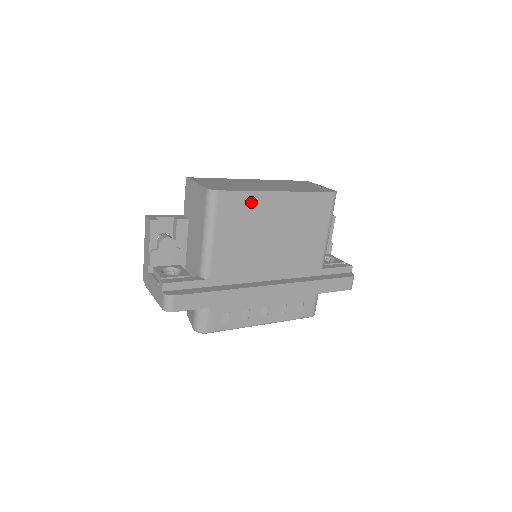
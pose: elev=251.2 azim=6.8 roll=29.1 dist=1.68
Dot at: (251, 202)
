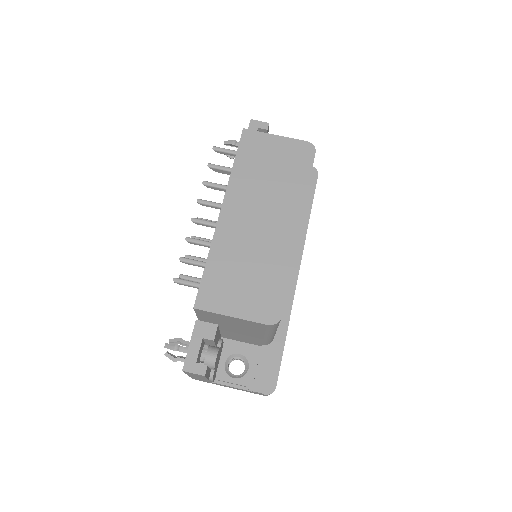
Dot at: occluded
